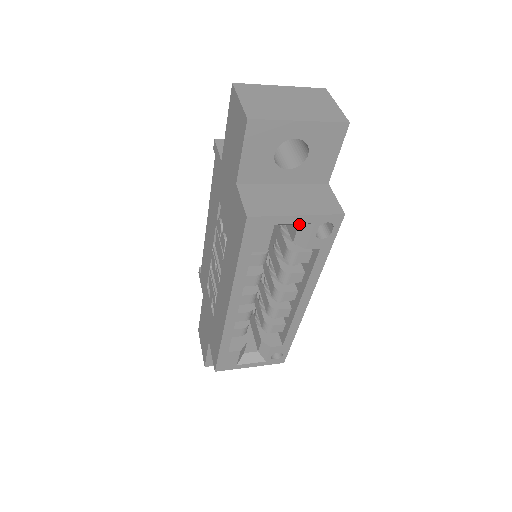
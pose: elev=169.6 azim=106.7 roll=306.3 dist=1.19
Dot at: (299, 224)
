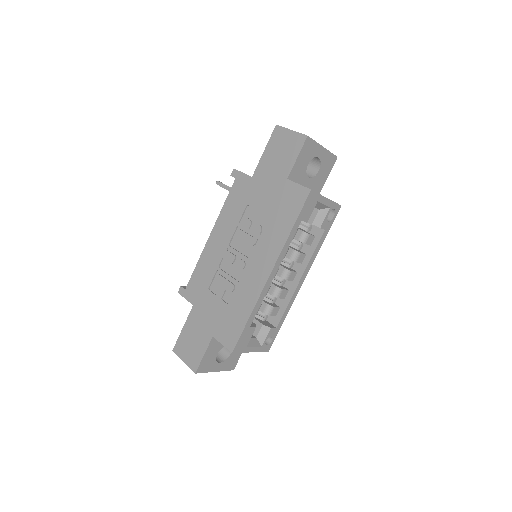
Dot at: (319, 209)
